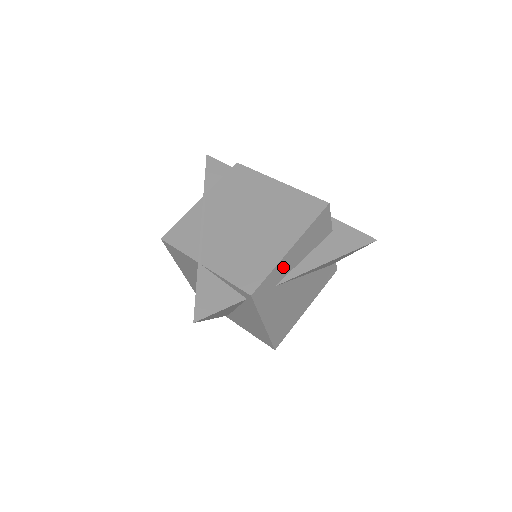
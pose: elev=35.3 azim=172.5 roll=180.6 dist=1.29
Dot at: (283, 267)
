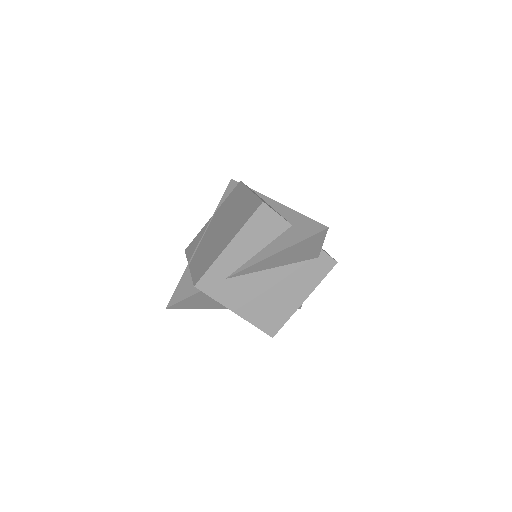
Dot at: (227, 262)
